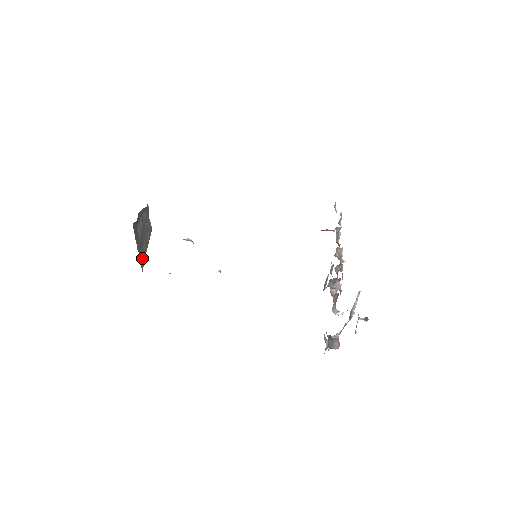
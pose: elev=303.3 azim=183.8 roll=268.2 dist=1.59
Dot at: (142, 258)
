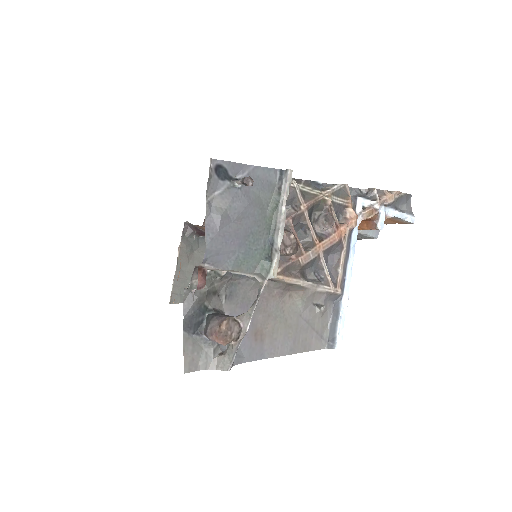
Dot at: (182, 292)
